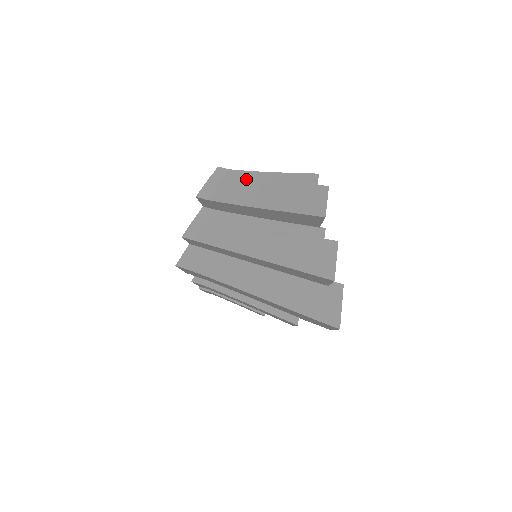
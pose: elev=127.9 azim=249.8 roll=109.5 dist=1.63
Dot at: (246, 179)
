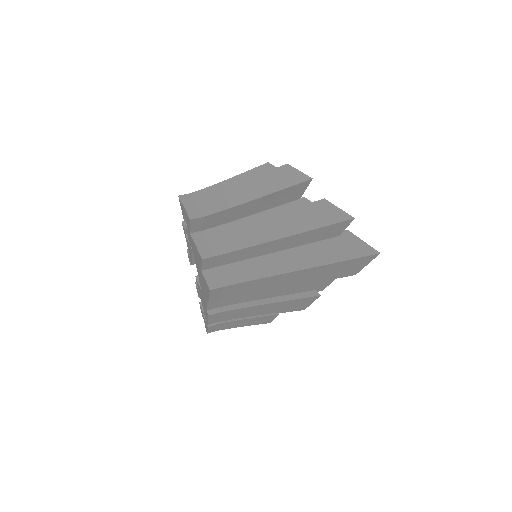
Dot at: (215, 191)
